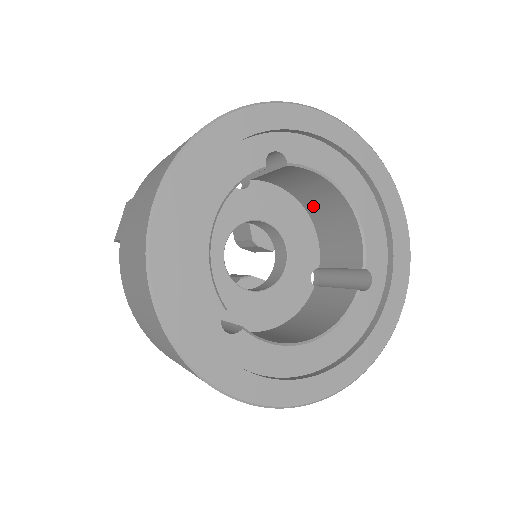
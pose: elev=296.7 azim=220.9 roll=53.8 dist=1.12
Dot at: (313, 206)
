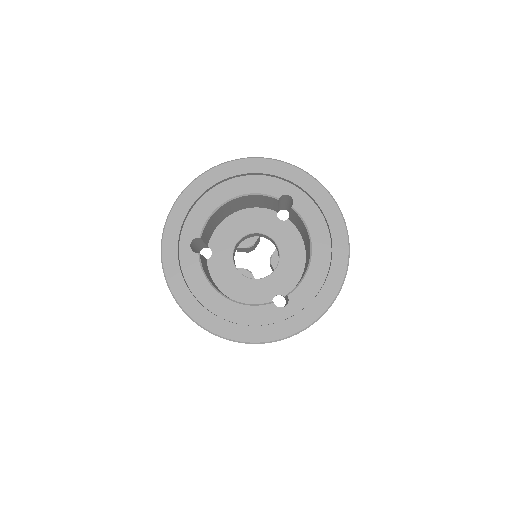
Dot at: occluded
